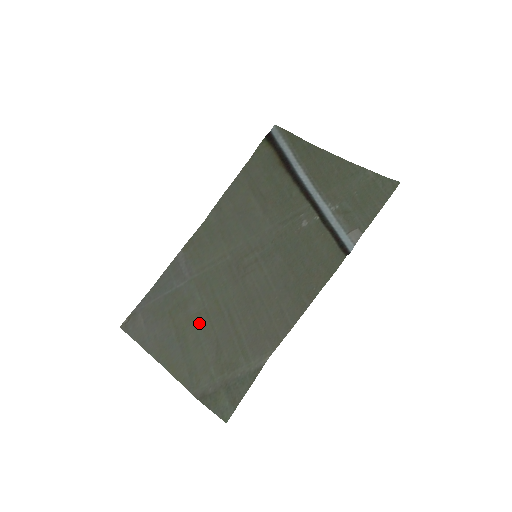
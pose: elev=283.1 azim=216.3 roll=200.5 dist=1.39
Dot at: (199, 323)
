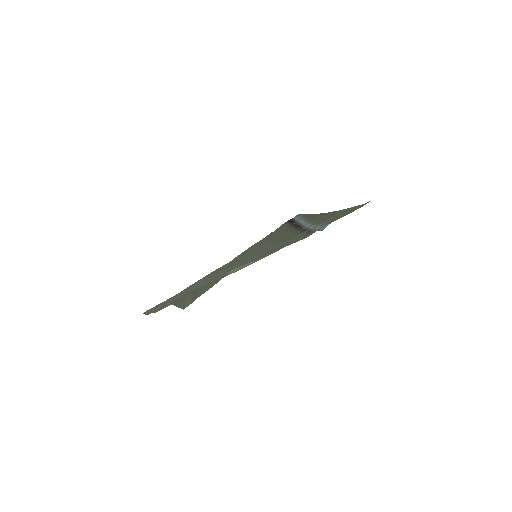
Dot at: occluded
